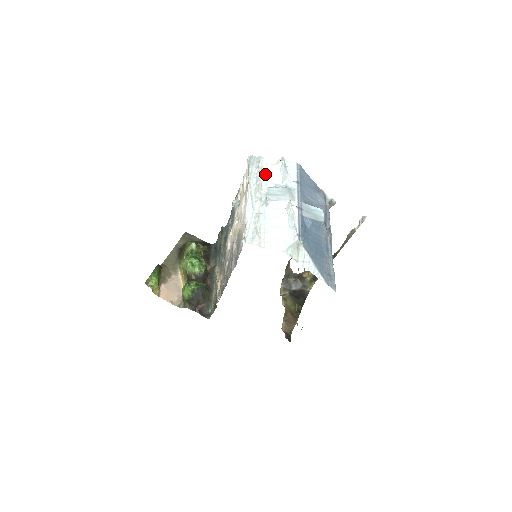
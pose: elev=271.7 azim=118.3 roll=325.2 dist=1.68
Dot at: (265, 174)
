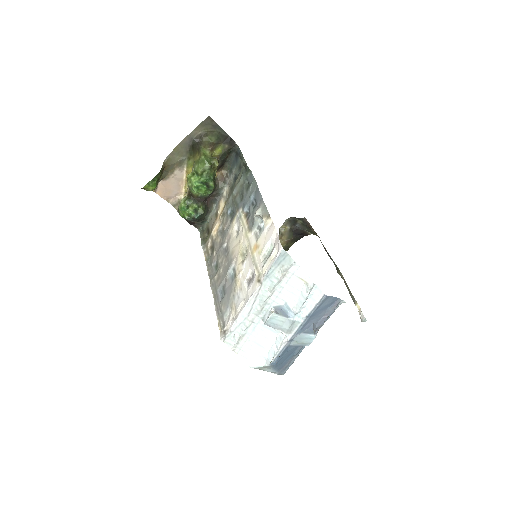
Dot at: (284, 284)
